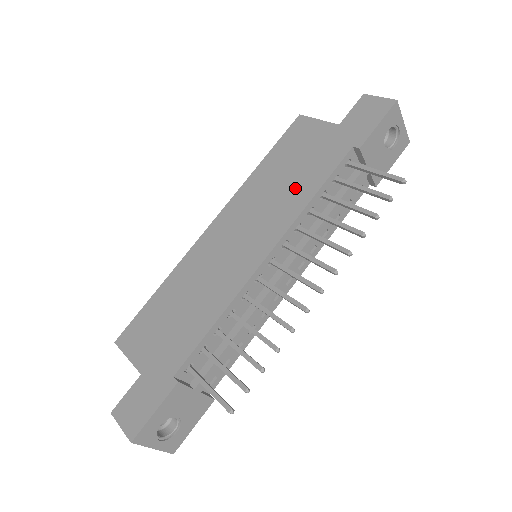
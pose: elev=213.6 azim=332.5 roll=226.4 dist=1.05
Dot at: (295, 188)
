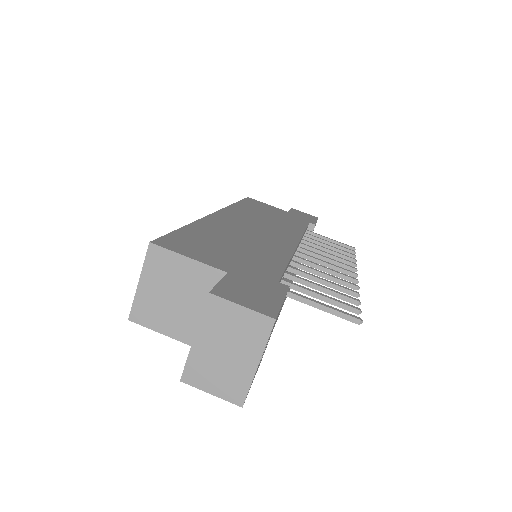
Dot at: (284, 223)
